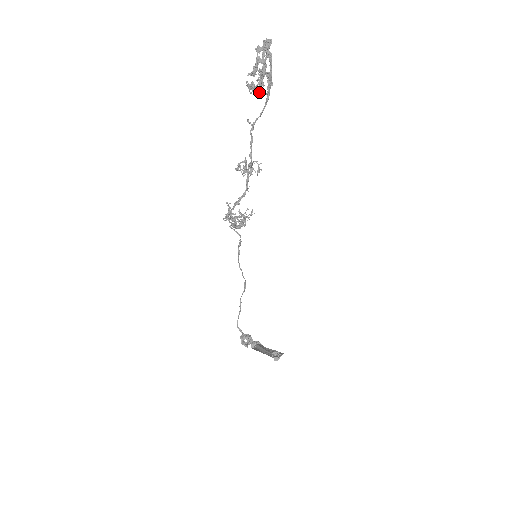
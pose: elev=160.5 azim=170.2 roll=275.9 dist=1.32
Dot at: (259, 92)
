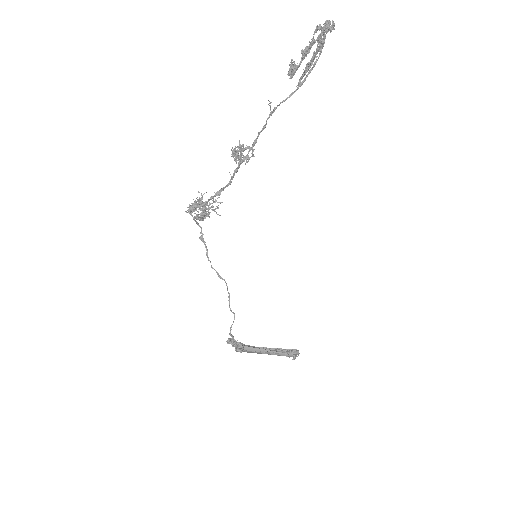
Dot at: (293, 74)
